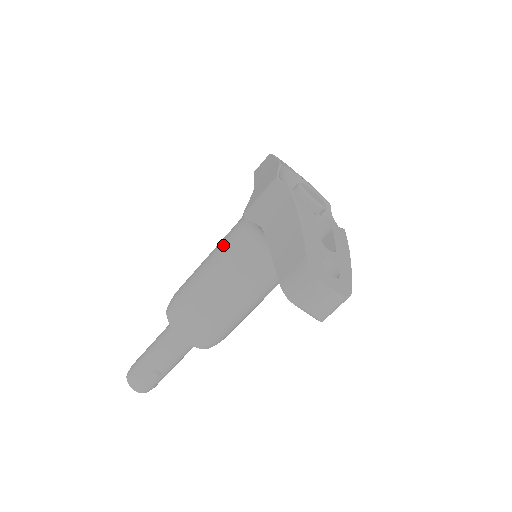
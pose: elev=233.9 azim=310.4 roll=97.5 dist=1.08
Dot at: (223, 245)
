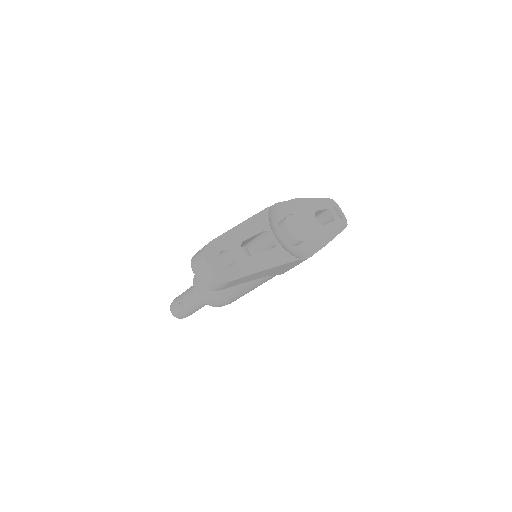
Dot at: occluded
